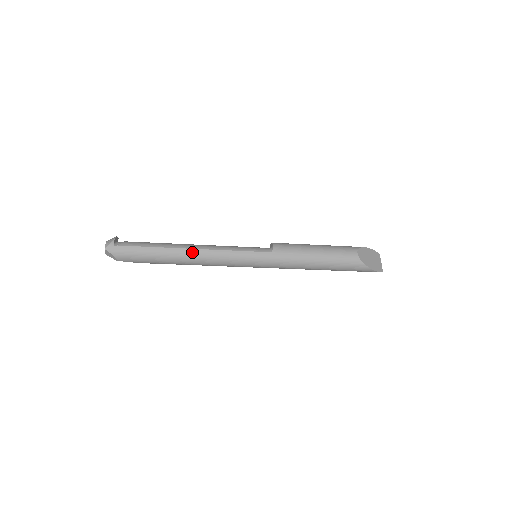
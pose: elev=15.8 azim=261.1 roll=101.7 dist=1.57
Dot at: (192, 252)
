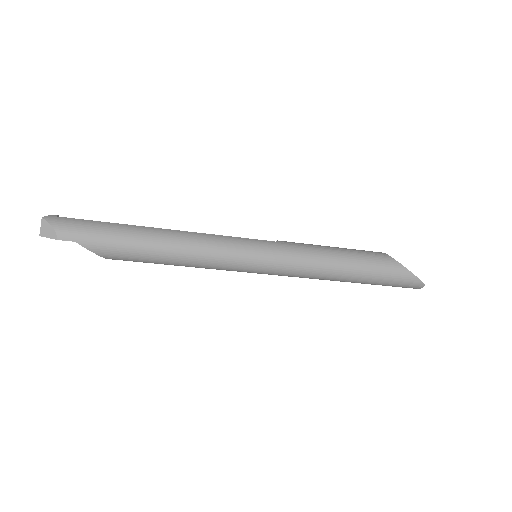
Dot at: (169, 232)
